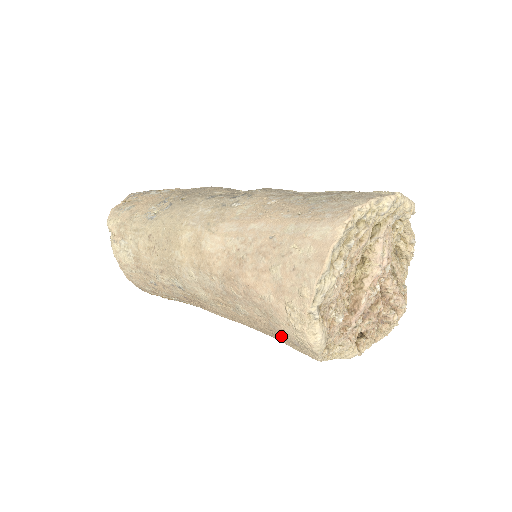
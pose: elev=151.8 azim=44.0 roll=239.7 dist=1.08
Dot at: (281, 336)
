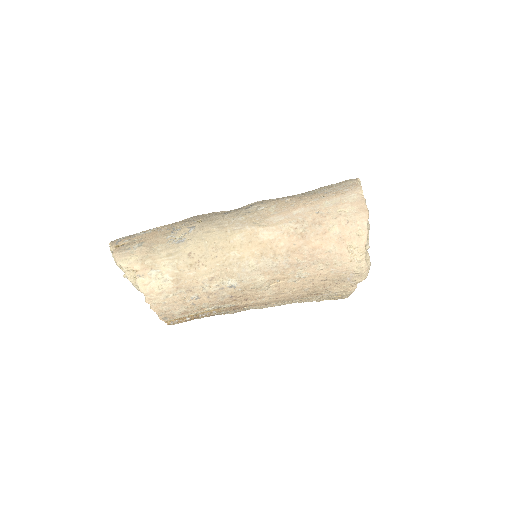
Dot at: (336, 279)
